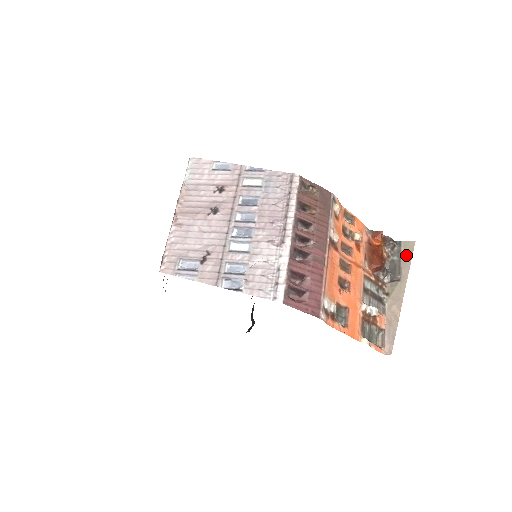
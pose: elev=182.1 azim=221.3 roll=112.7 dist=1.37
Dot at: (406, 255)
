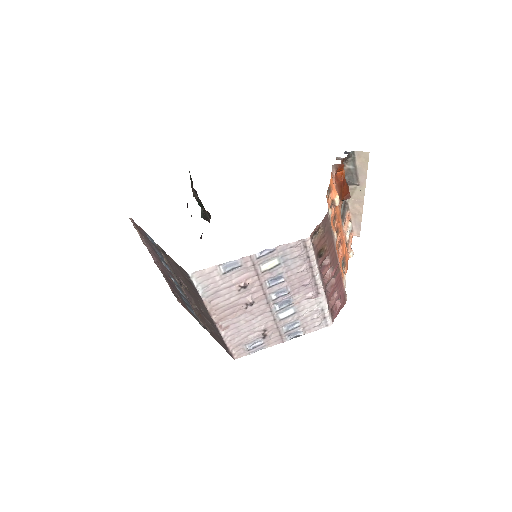
Dot at: (362, 165)
